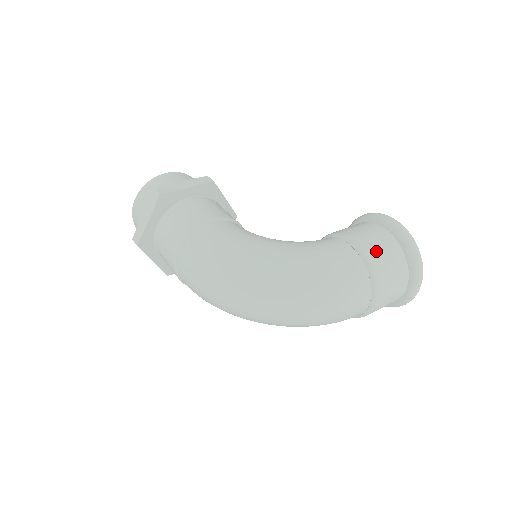
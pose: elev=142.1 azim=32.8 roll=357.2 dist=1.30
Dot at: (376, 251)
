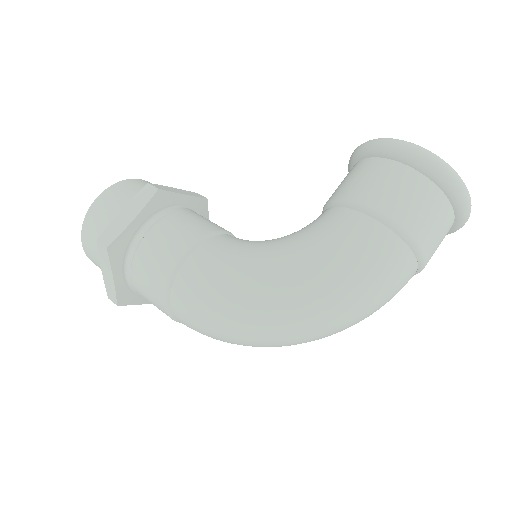
Dot at: (405, 209)
